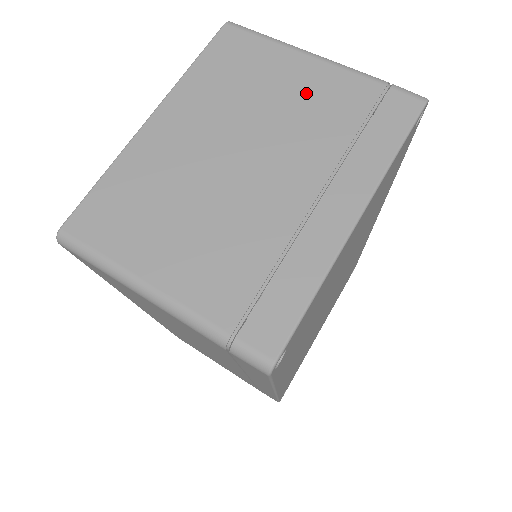
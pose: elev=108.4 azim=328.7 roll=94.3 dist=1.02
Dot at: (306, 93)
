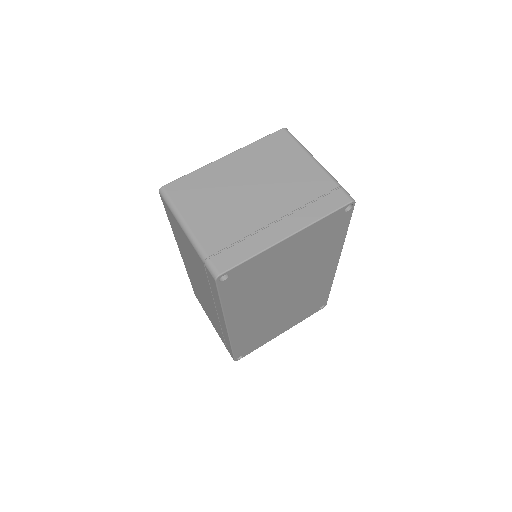
Dot at: (300, 174)
